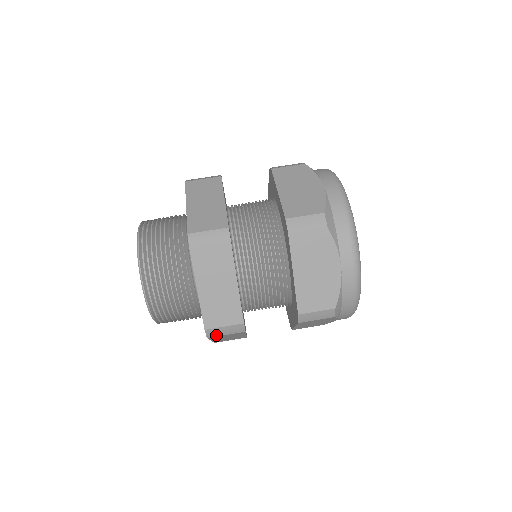
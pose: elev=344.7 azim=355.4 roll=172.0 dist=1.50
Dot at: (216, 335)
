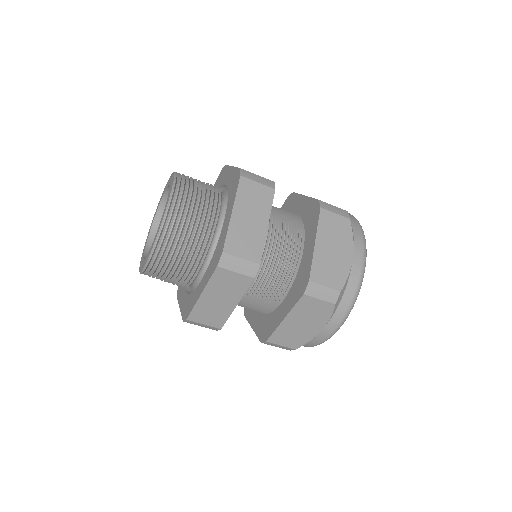
Dot at: (227, 267)
